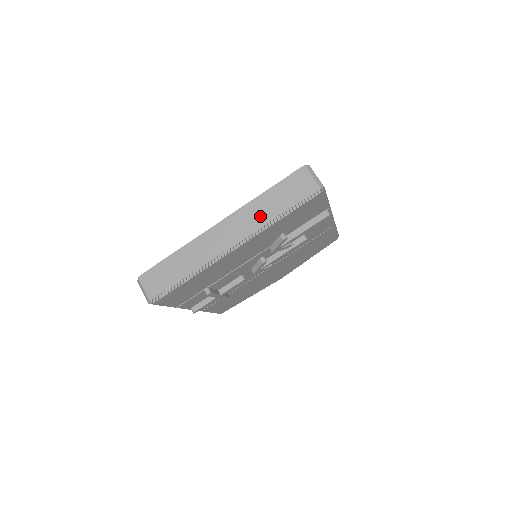
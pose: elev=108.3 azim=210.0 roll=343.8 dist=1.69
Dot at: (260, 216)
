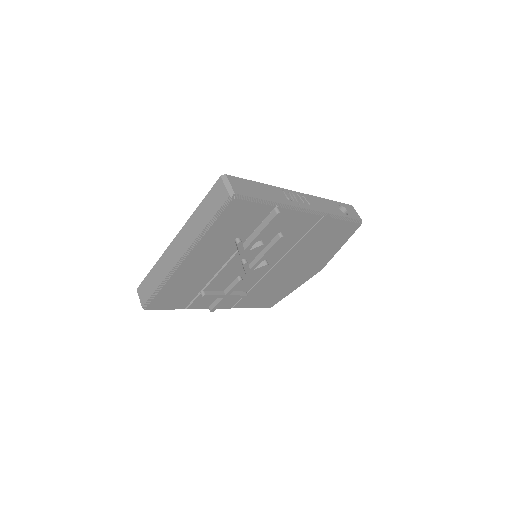
Dot at: (195, 229)
